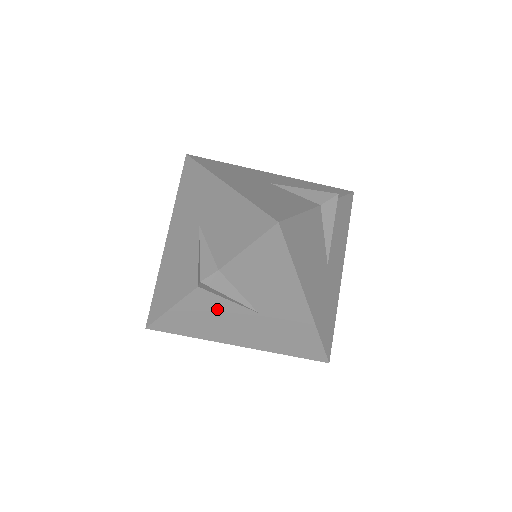
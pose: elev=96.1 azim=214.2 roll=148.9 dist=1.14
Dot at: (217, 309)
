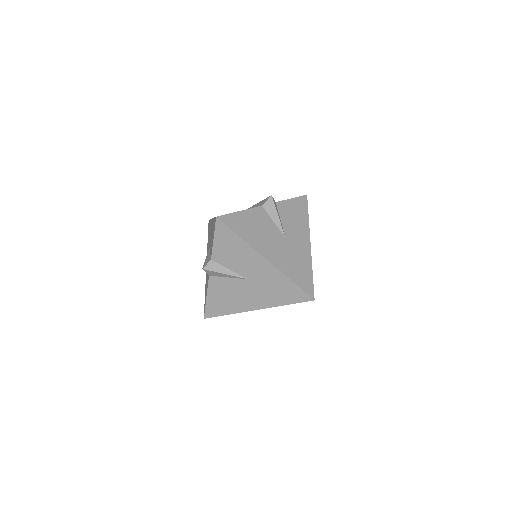
Dot at: (265, 225)
